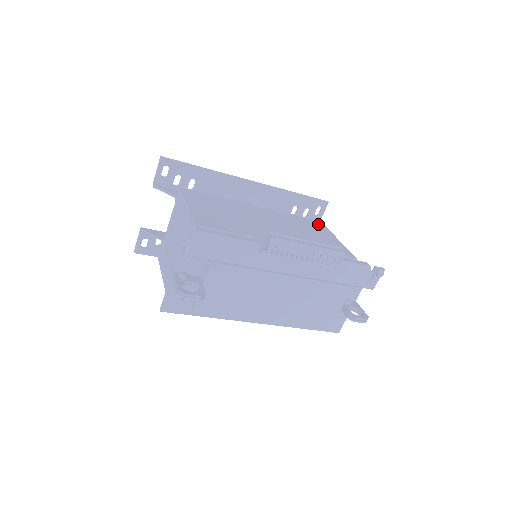
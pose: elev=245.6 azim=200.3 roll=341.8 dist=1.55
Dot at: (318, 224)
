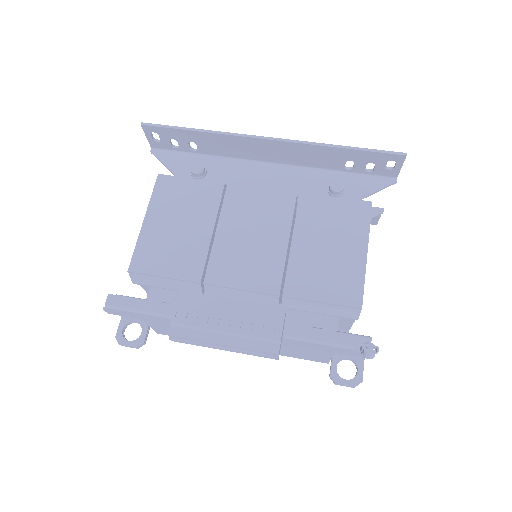
Dot at: (358, 211)
